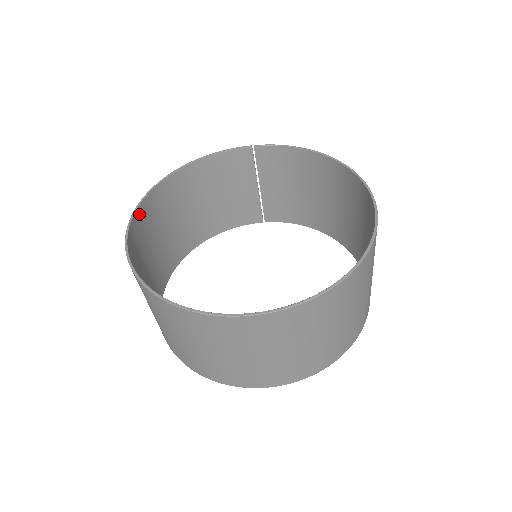
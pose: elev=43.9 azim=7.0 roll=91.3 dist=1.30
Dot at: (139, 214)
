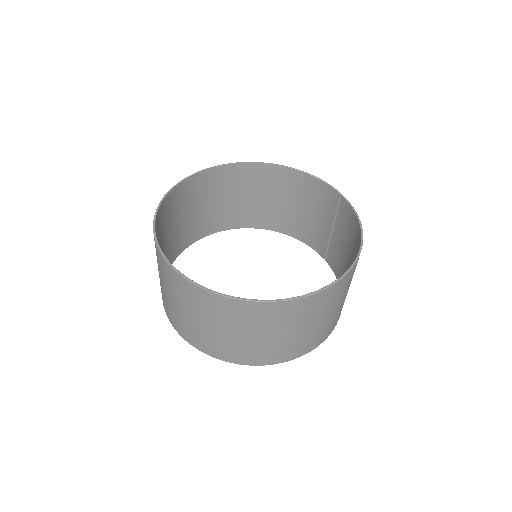
Dot at: (231, 169)
